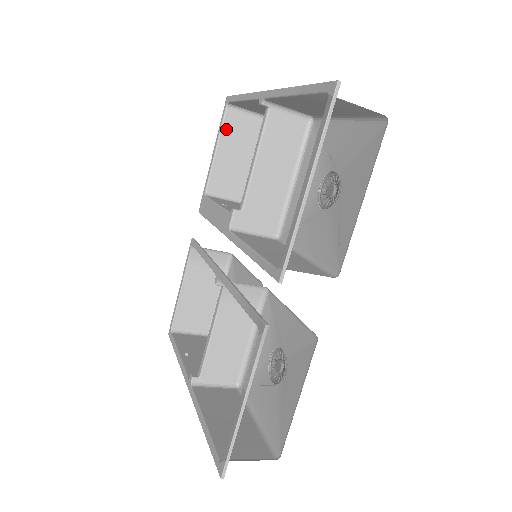
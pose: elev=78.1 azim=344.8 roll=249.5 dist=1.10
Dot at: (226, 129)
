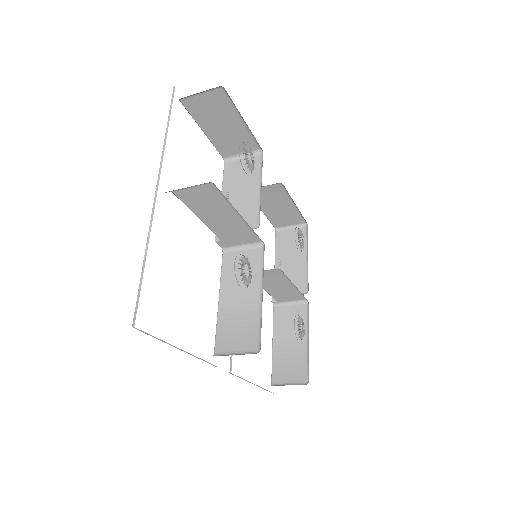
Dot at: (196, 114)
